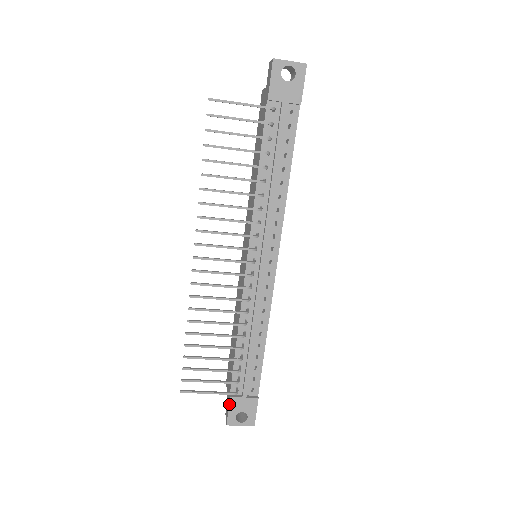
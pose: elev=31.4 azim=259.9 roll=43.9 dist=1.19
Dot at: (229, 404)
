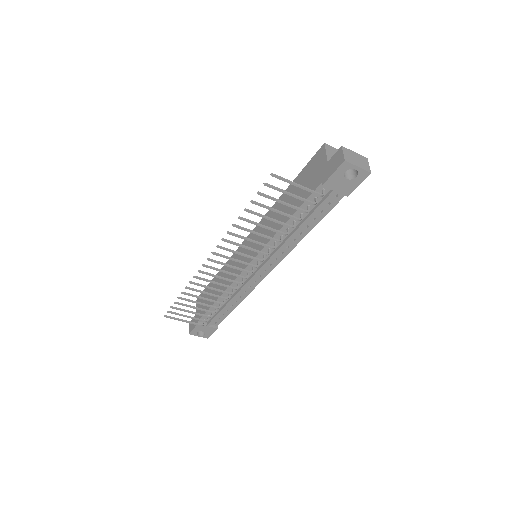
Dot at: (195, 326)
